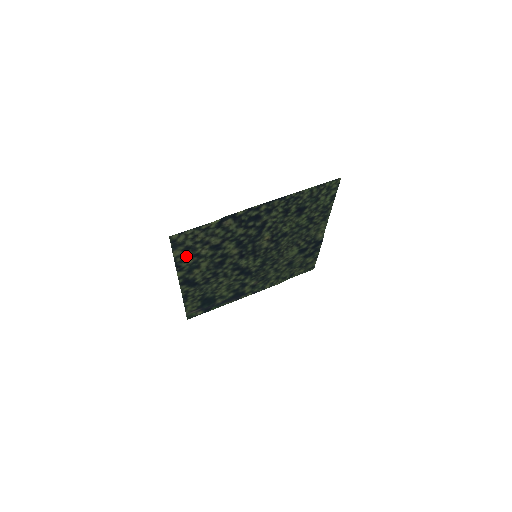
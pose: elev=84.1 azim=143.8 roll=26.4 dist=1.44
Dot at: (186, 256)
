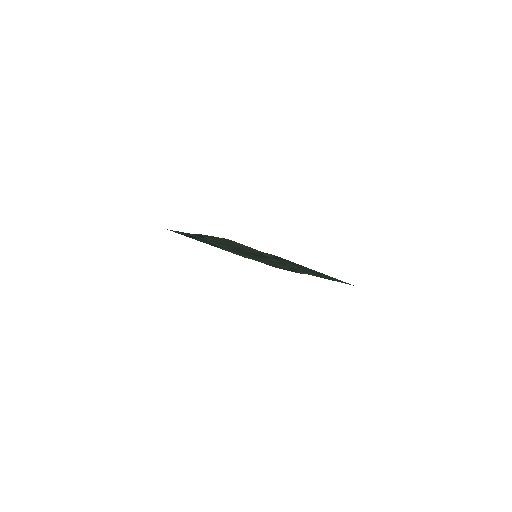
Dot at: occluded
